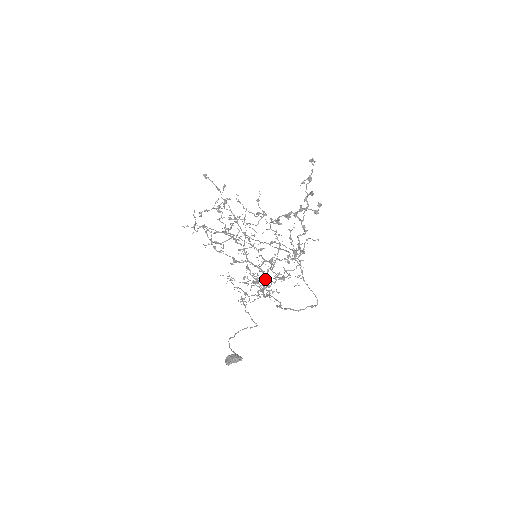
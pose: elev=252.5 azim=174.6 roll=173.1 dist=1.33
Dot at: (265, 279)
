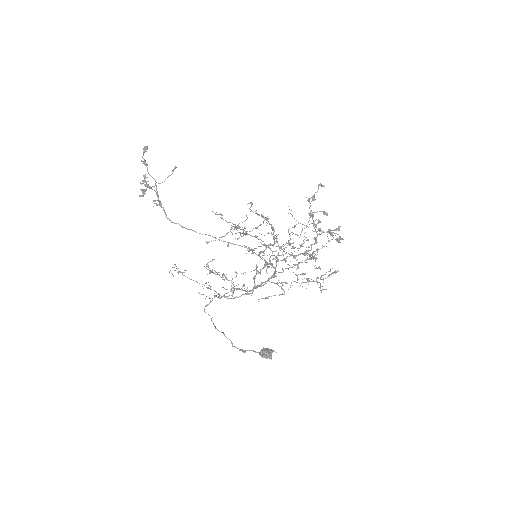
Dot at: (306, 282)
